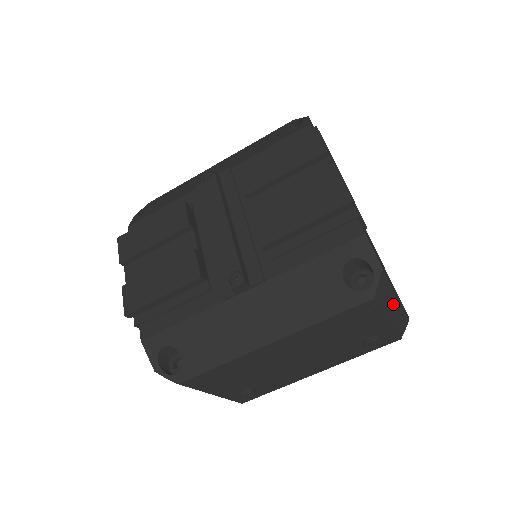
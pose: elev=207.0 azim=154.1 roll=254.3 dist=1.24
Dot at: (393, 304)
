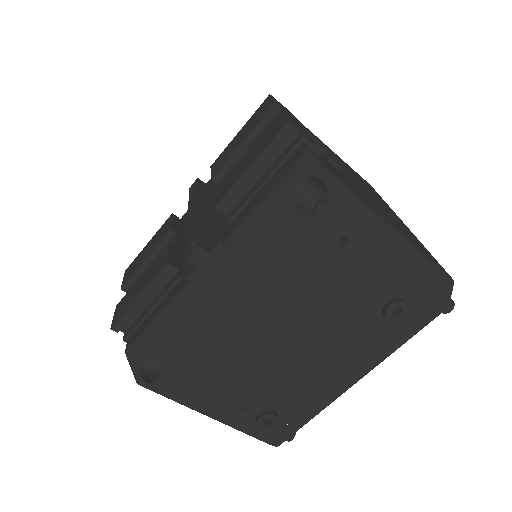
Dot at: (392, 241)
